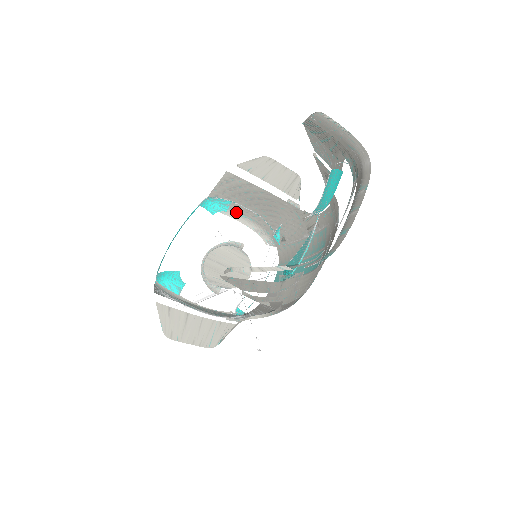
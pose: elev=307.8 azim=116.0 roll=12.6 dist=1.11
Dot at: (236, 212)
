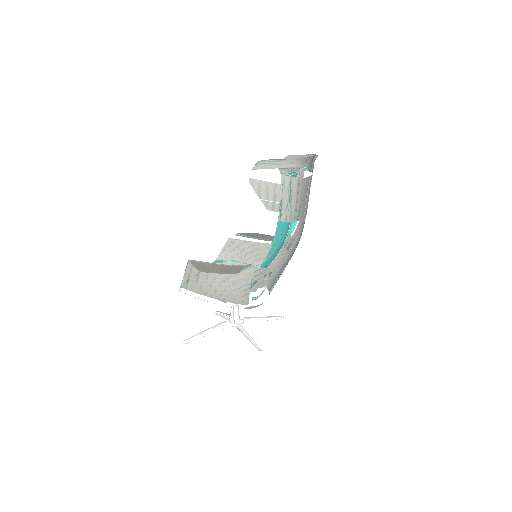
Dot at: occluded
